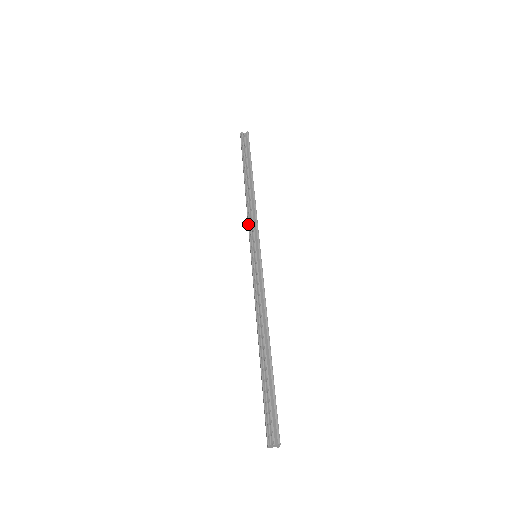
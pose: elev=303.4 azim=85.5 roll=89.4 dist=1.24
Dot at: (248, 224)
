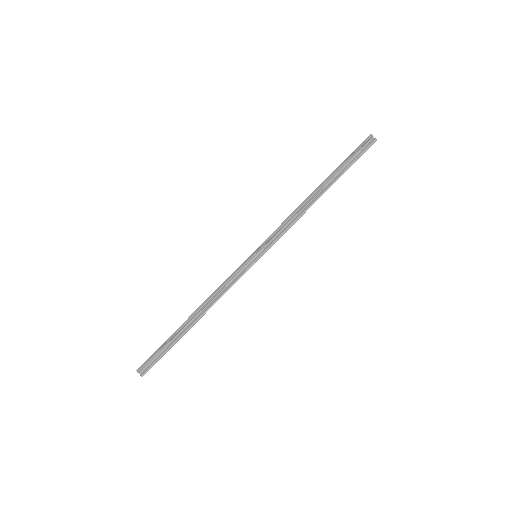
Dot at: occluded
